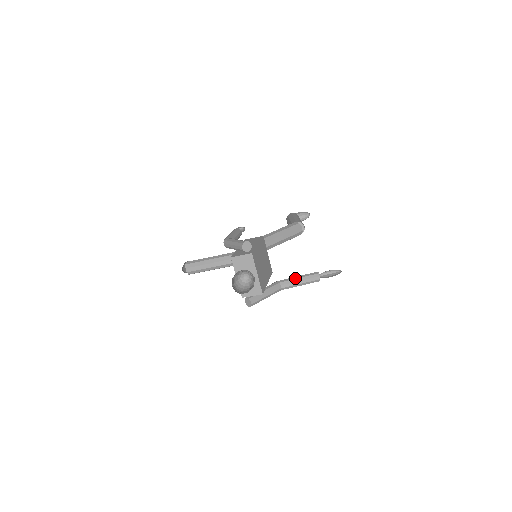
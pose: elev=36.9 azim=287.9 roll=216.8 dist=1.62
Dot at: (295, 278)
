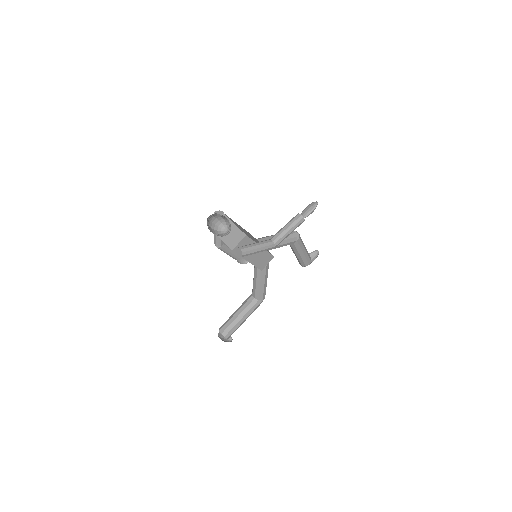
Dot at: (281, 229)
